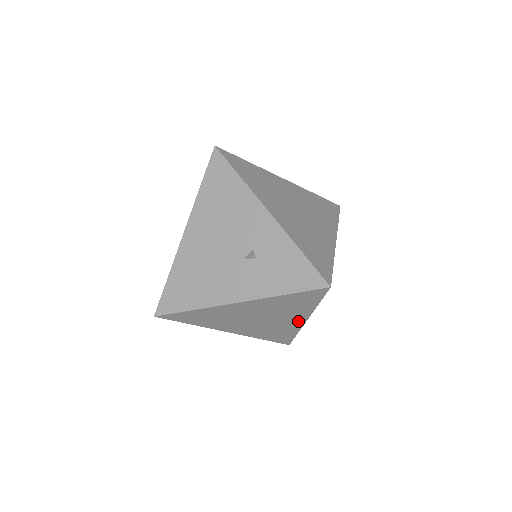
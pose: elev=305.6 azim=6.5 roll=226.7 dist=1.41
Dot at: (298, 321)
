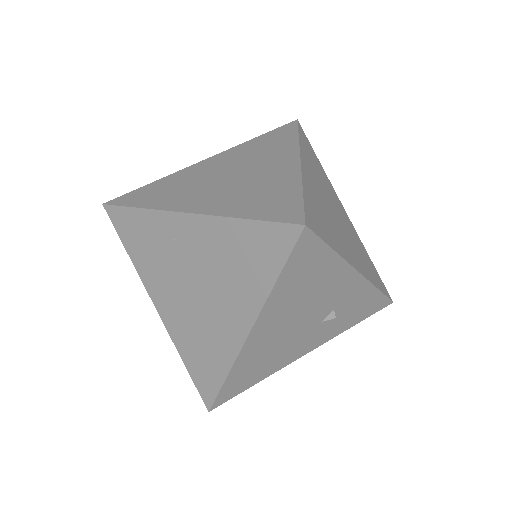
Dot at: occluded
